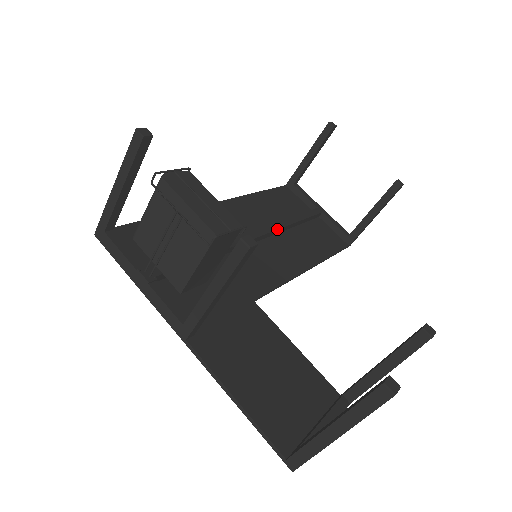
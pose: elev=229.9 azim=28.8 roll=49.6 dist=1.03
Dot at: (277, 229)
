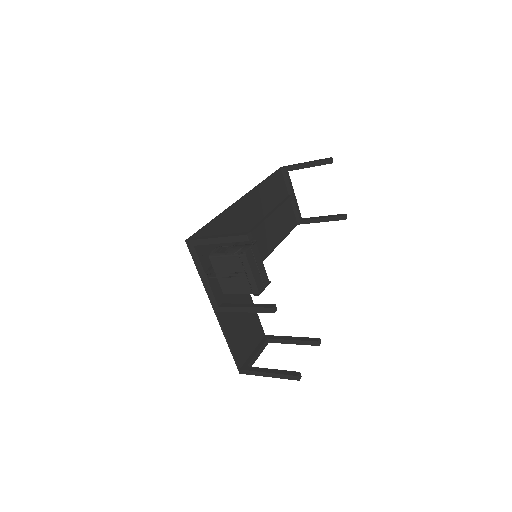
Dot at: occluded
